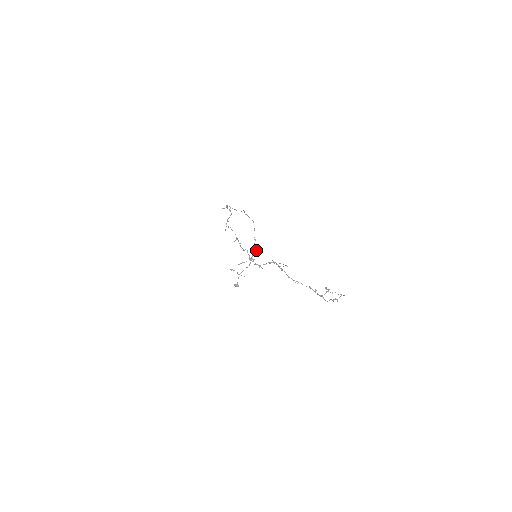
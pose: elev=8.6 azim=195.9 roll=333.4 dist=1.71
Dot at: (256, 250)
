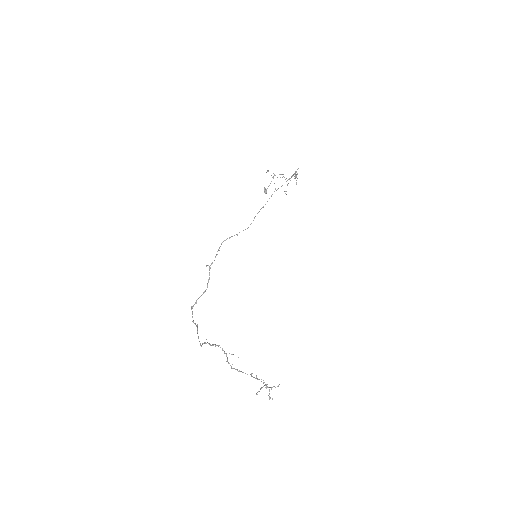
Dot at: occluded
